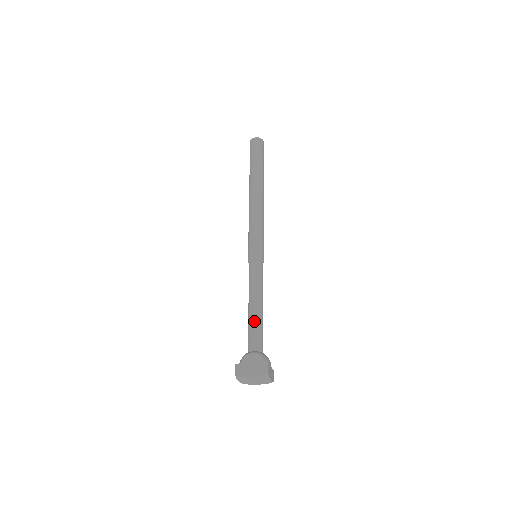
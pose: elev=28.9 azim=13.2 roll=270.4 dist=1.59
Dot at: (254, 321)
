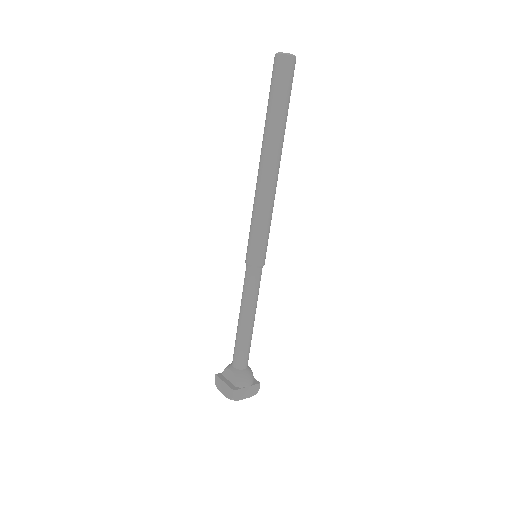
Dot at: (238, 338)
